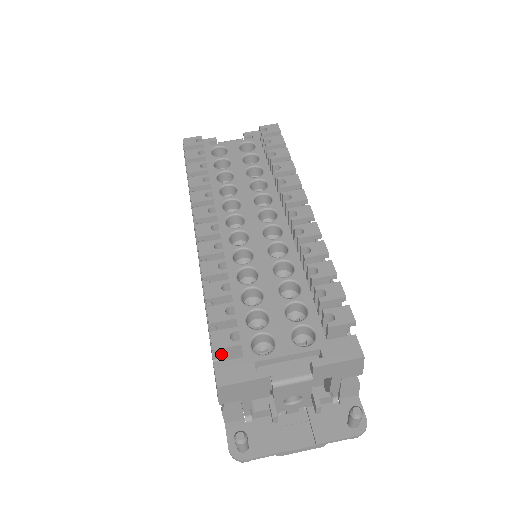
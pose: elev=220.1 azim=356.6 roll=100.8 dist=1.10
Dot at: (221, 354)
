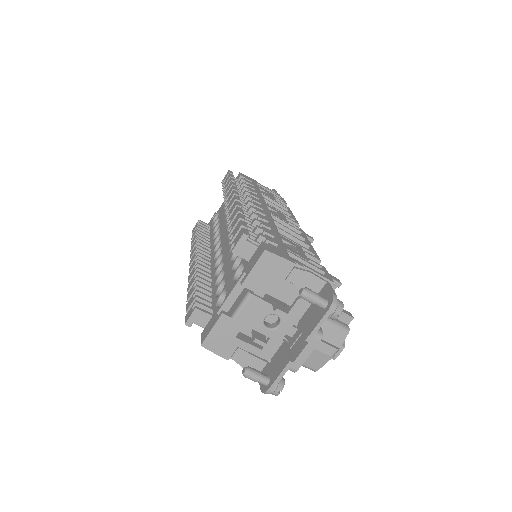
Dot at: occluded
